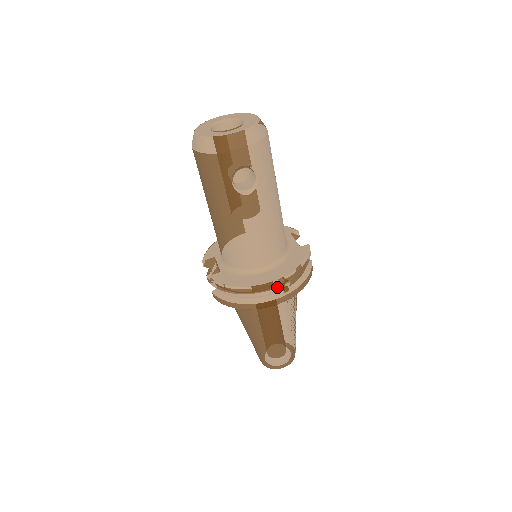
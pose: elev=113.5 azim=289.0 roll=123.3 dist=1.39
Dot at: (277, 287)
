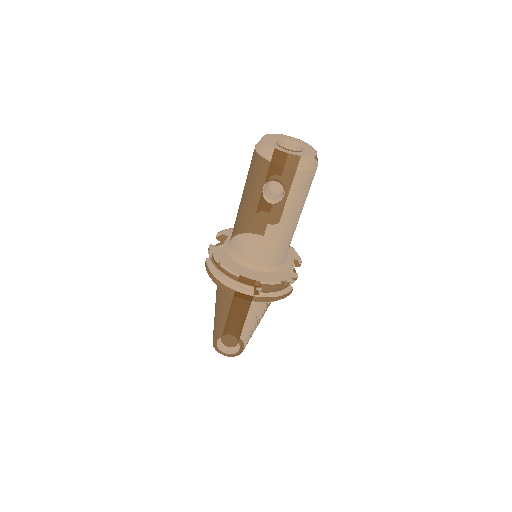
Dot at: (248, 285)
